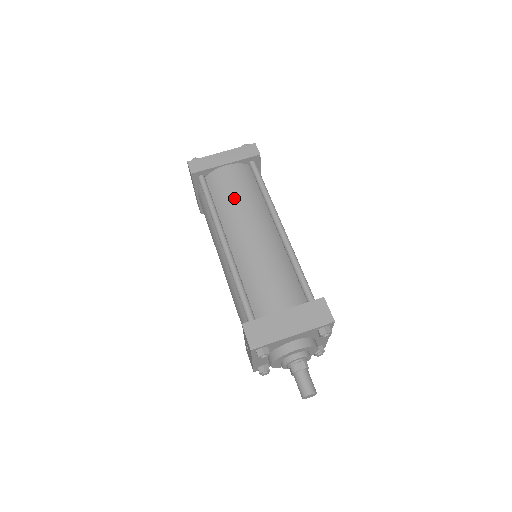
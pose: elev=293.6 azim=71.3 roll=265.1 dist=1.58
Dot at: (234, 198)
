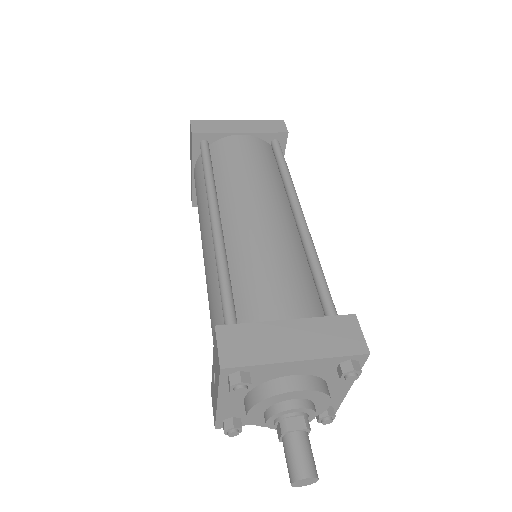
Dot at: (243, 169)
